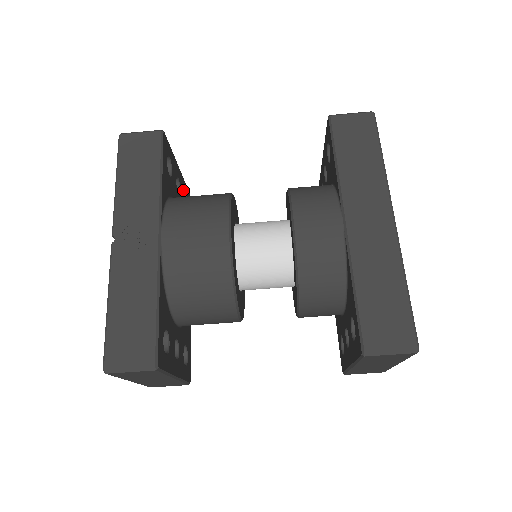
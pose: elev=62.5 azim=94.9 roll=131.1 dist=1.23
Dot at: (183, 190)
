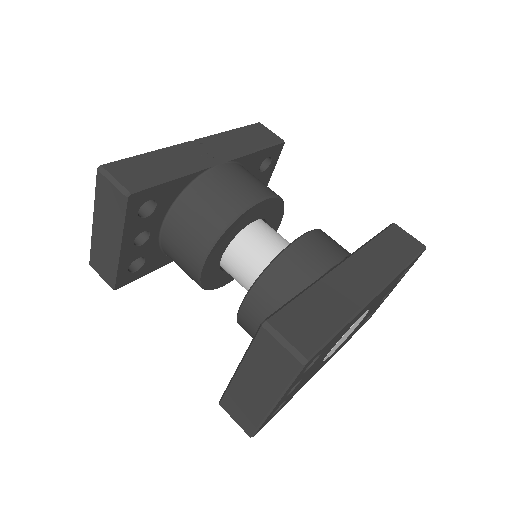
Dot at: occluded
